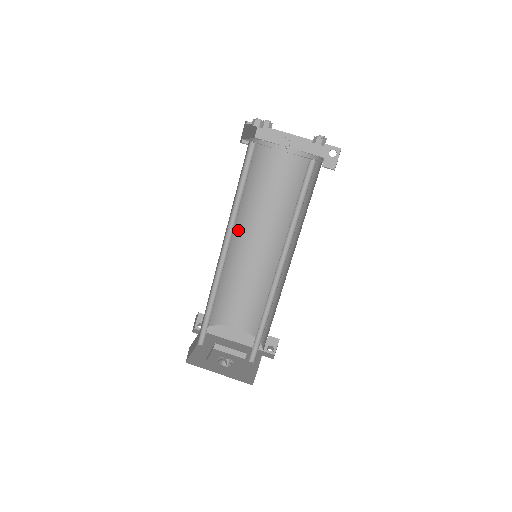
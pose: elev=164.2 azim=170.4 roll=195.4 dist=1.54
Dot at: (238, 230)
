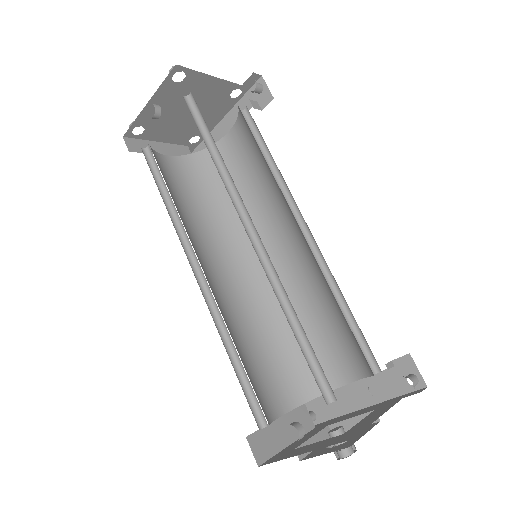
Dot at: (243, 254)
